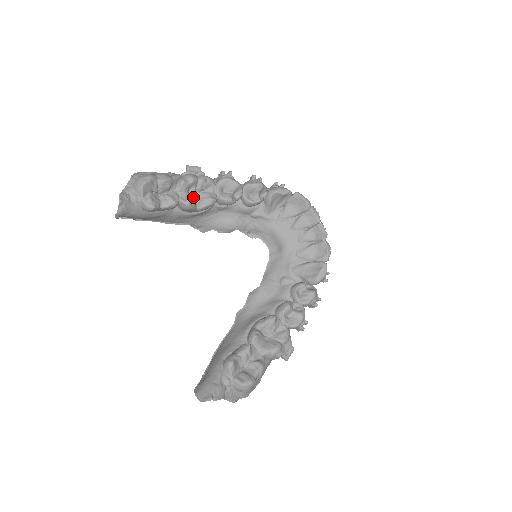
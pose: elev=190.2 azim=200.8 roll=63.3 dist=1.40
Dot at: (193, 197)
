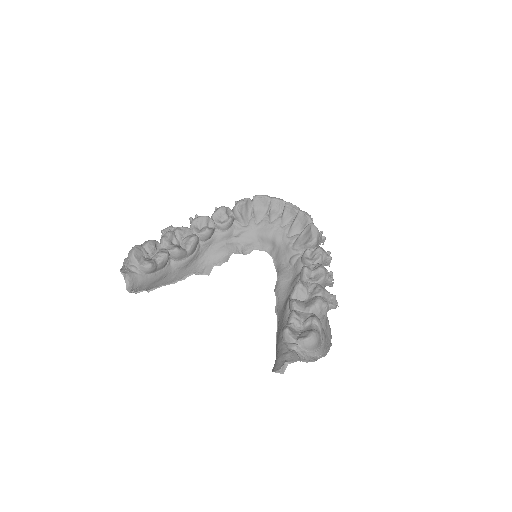
Dot at: (179, 246)
